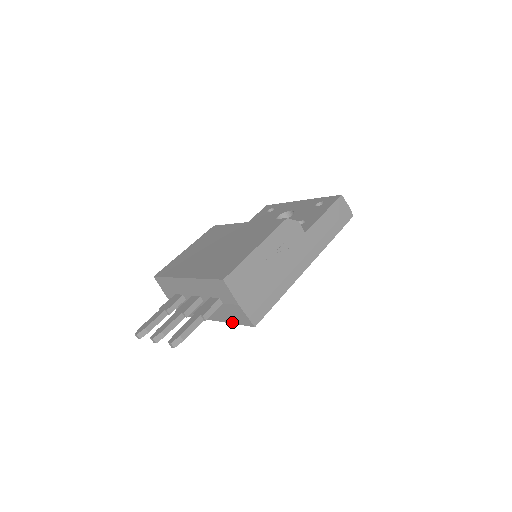
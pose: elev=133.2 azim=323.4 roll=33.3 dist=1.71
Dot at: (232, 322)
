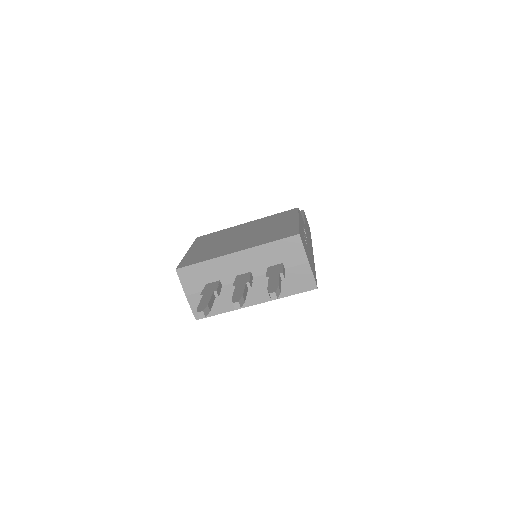
Dot at: (285, 295)
